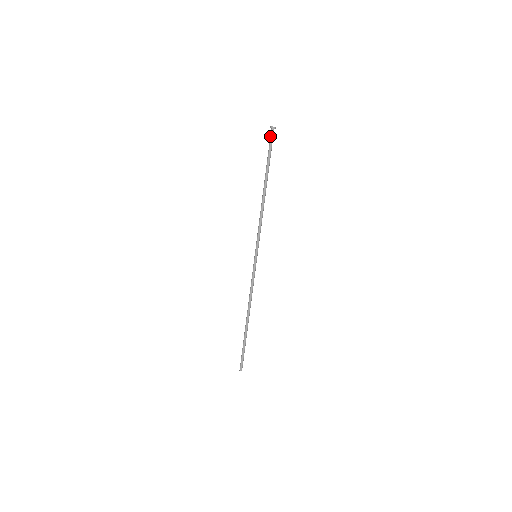
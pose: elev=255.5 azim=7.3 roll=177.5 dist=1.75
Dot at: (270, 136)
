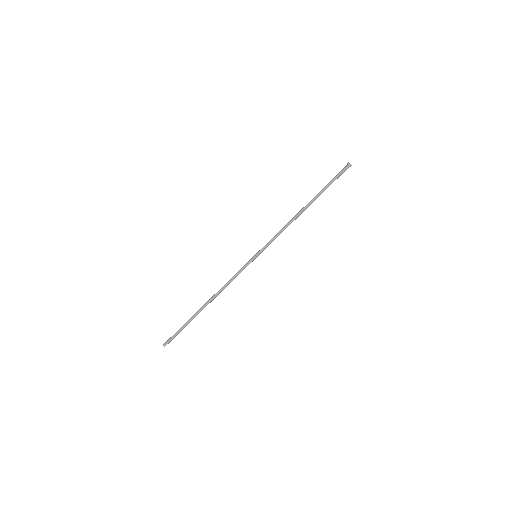
Dot at: (343, 170)
